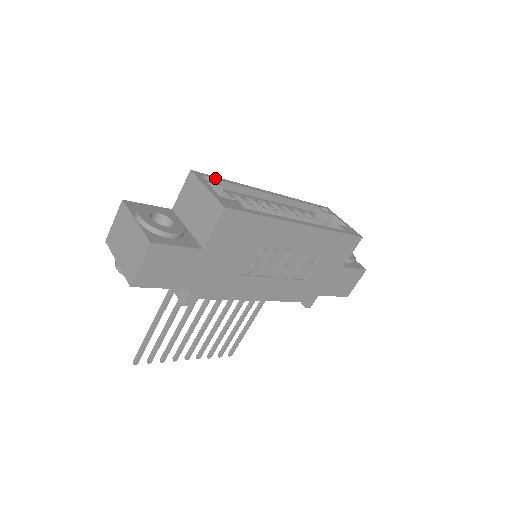
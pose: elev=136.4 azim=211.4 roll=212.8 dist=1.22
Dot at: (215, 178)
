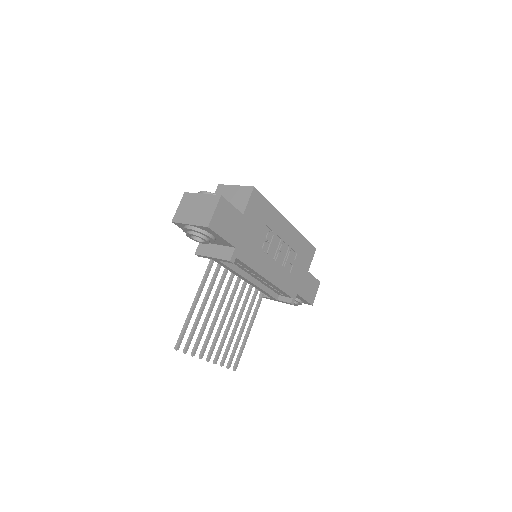
Dot at: occluded
